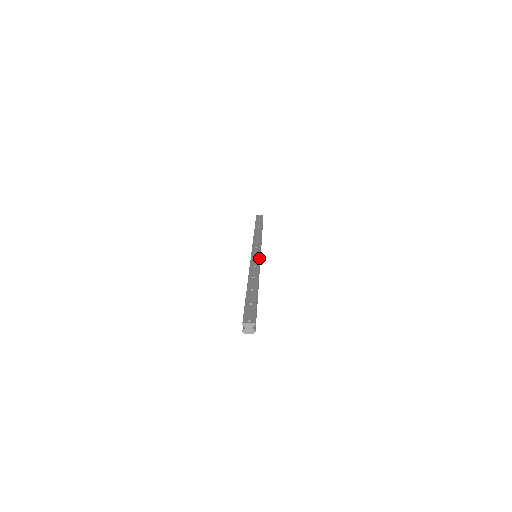
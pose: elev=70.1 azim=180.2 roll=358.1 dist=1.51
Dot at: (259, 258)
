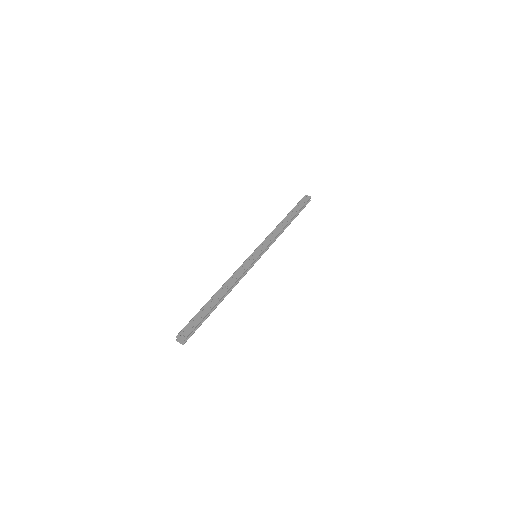
Dot at: (251, 263)
